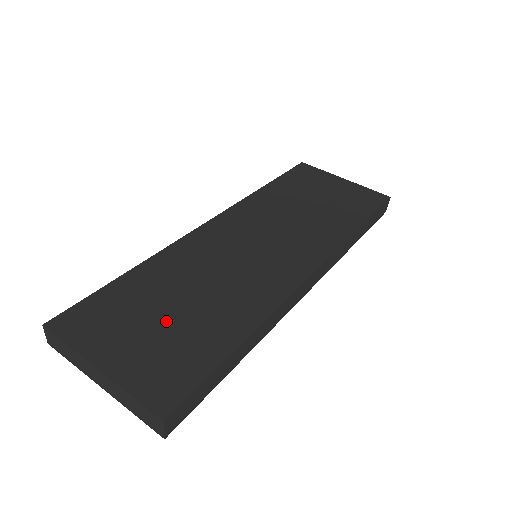
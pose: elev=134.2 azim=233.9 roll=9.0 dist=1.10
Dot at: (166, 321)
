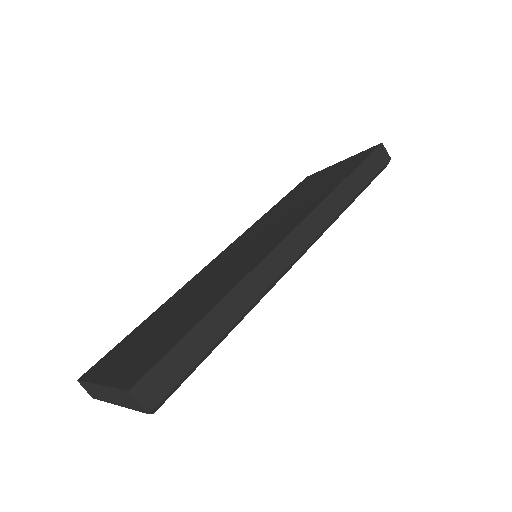
Dot at: (159, 330)
